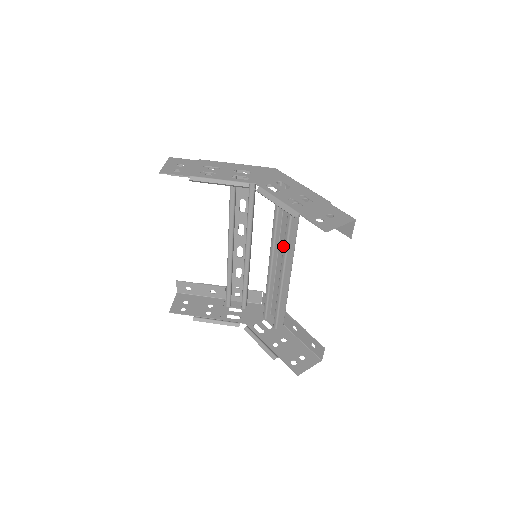
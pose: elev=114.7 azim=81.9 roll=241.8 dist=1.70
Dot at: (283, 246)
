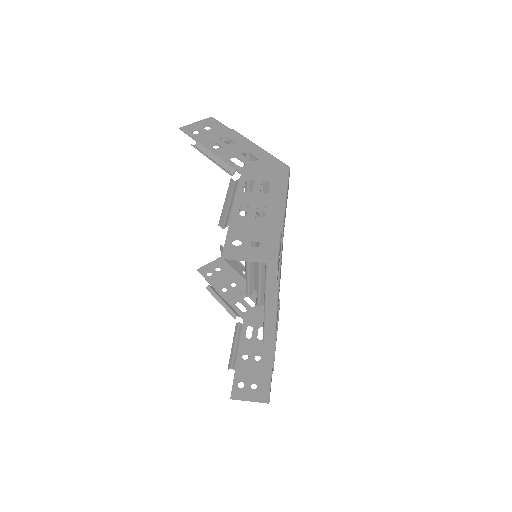
Dot at: occluded
